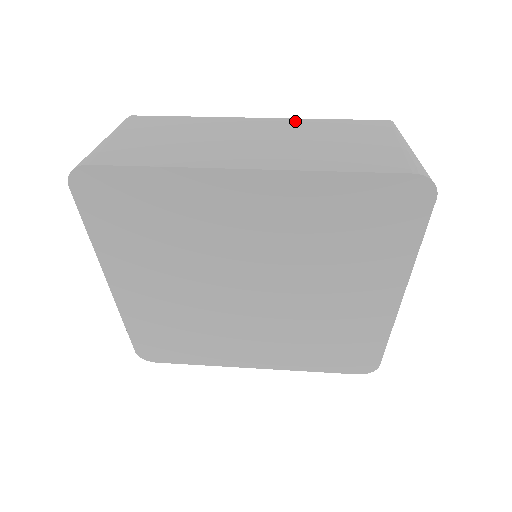
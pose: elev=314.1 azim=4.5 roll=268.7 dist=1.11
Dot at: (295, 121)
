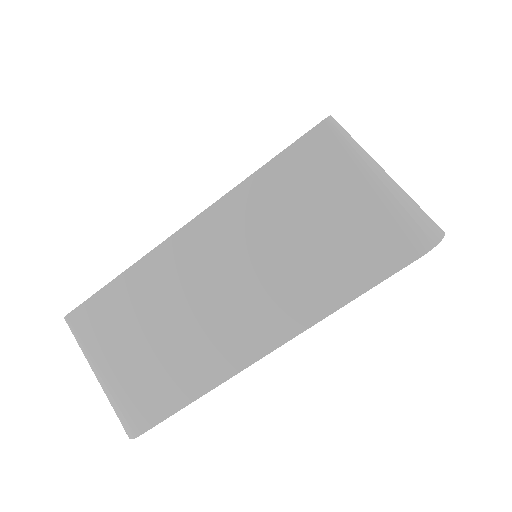
Dot at: (227, 206)
